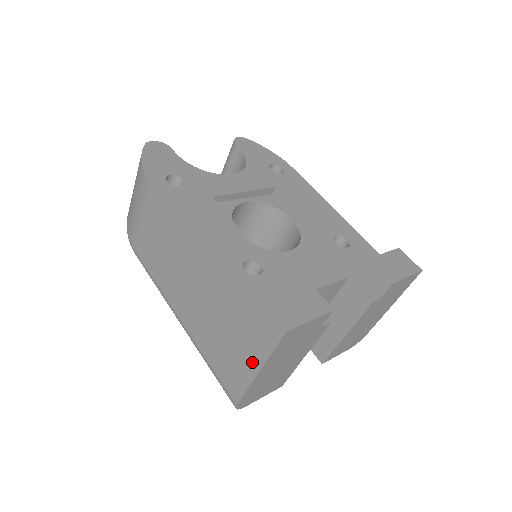
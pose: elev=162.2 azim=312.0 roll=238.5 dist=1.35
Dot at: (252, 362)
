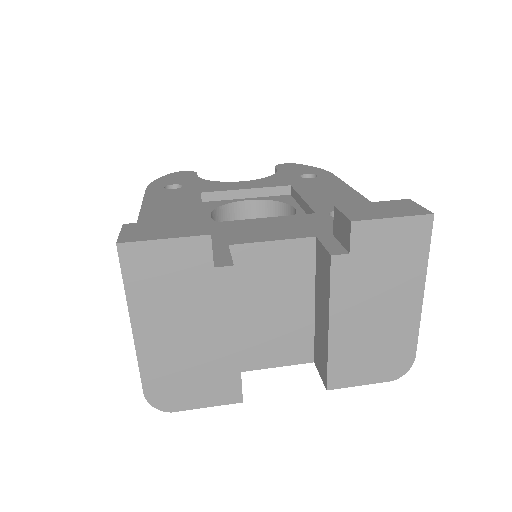
Dot at: occluded
